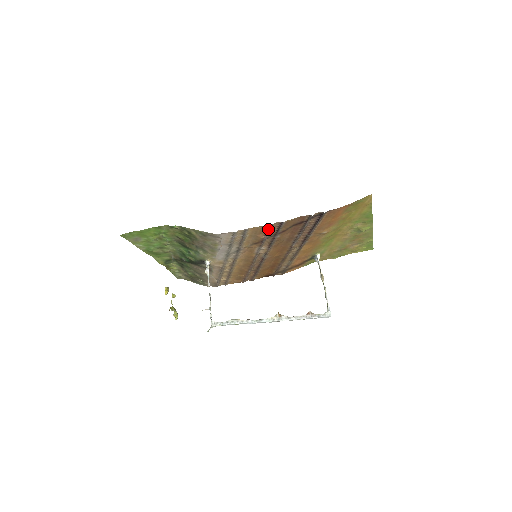
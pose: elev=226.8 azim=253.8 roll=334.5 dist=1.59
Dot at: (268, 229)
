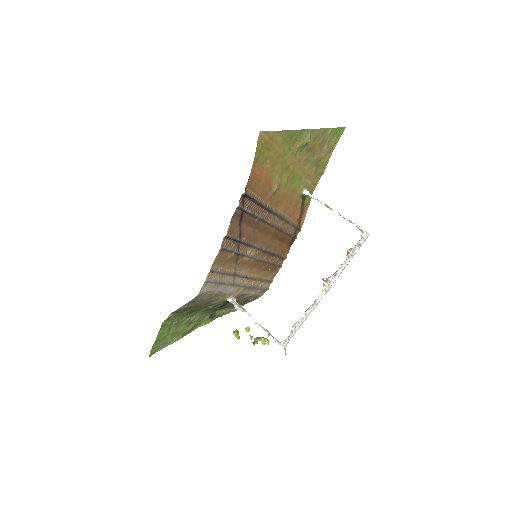
Dot at: (225, 250)
